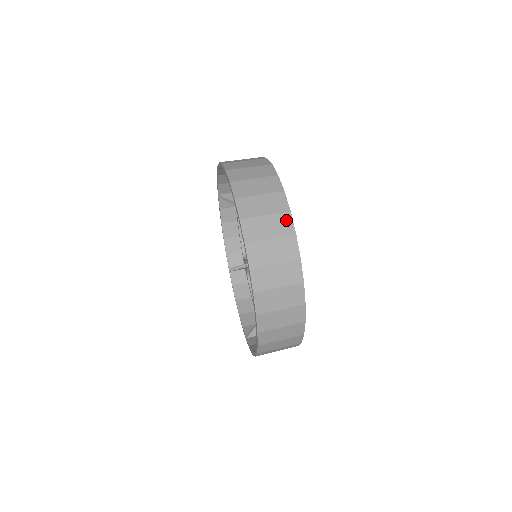
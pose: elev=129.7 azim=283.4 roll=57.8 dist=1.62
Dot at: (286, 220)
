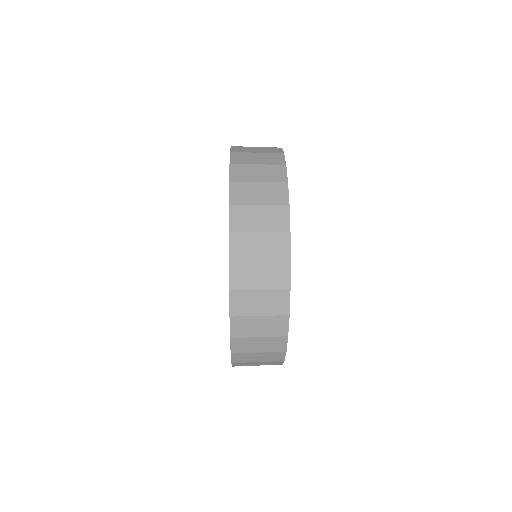
Dot at: (276, 149)
